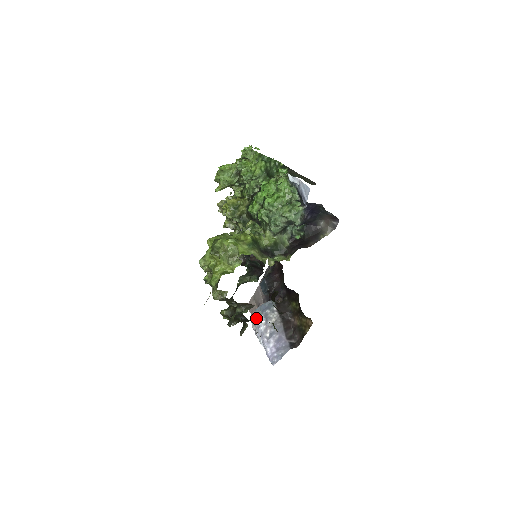
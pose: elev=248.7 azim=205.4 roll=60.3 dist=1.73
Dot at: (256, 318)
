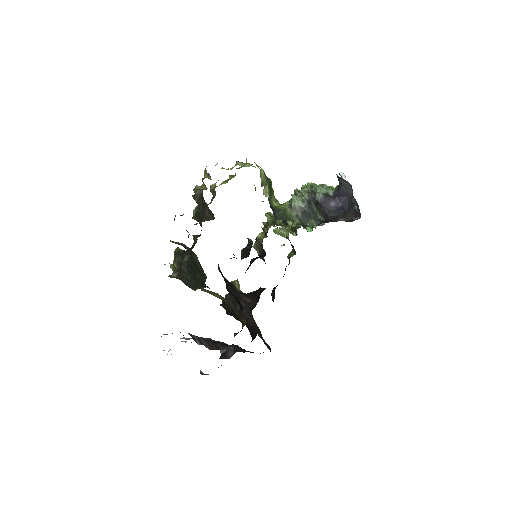
Dot at: occluded
